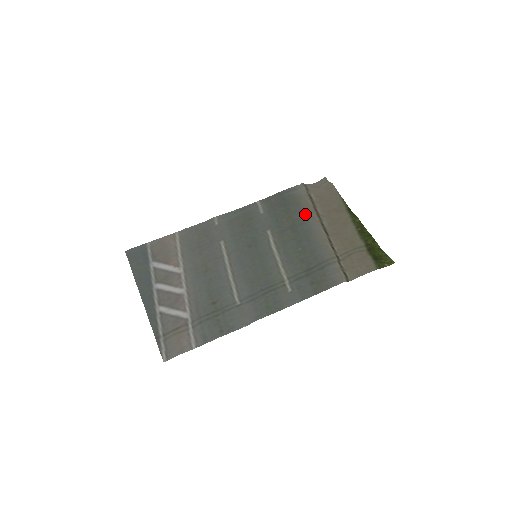
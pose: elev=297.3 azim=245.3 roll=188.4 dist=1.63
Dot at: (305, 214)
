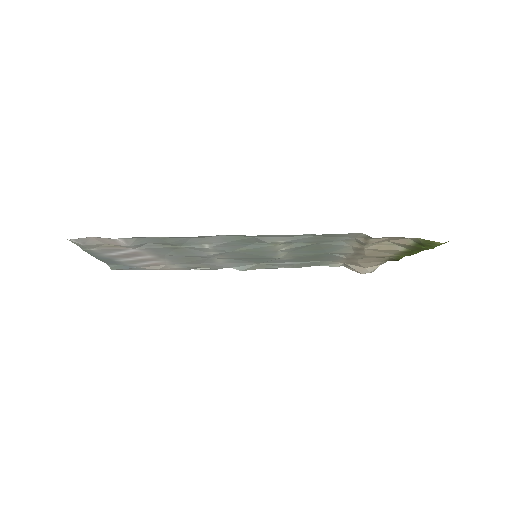
Dot at: (335, 258)
